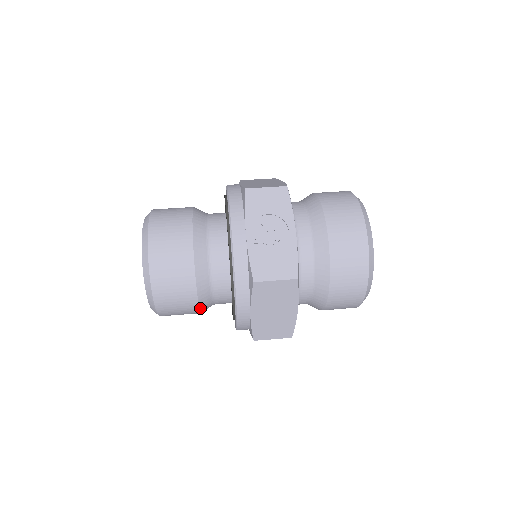
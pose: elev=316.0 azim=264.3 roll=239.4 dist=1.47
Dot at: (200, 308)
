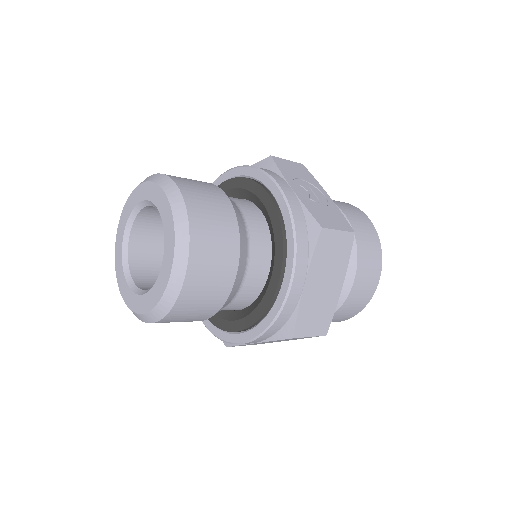
Dot at: (230, 292)
